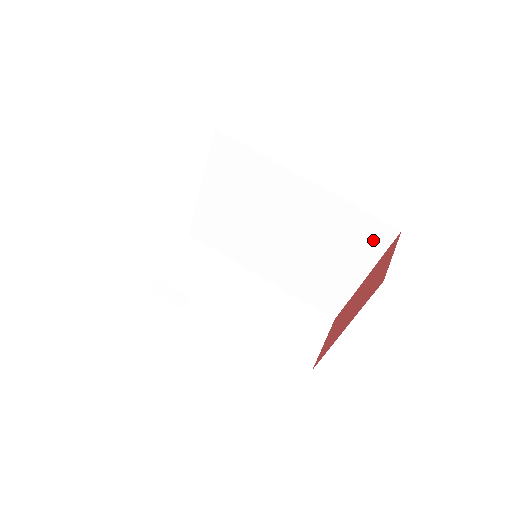
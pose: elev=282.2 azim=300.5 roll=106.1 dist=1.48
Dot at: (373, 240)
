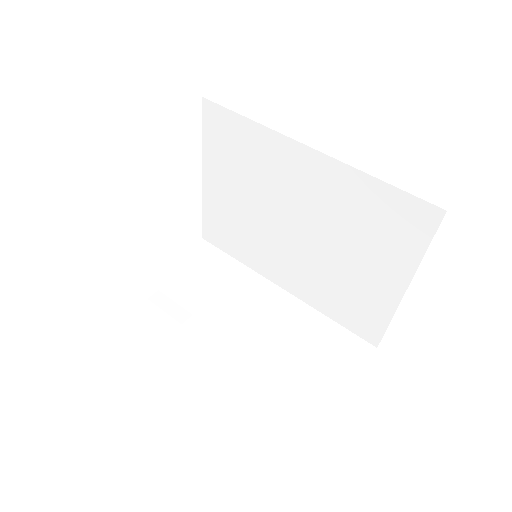
Dot at: (409, 229)
